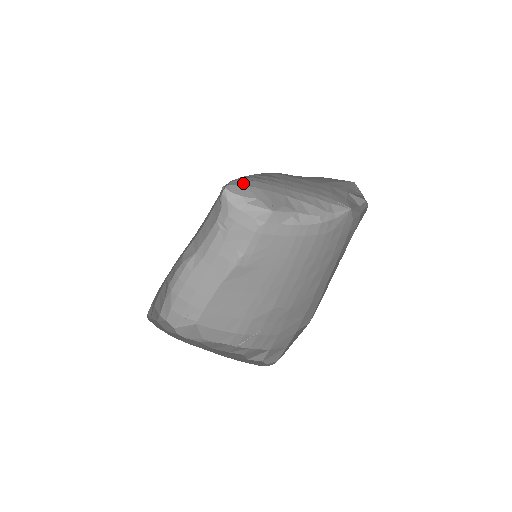
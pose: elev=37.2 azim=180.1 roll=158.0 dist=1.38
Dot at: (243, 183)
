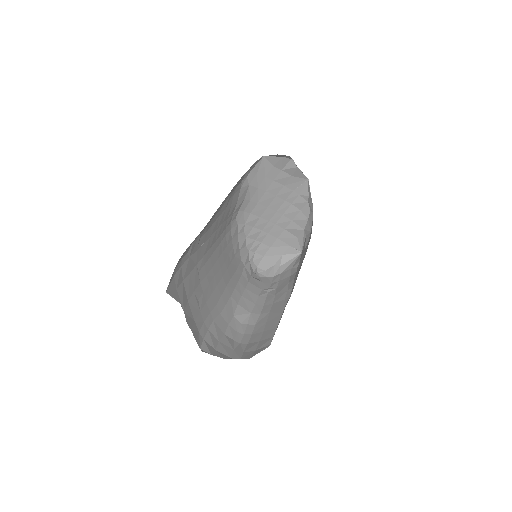
Dot at: (260, 255)
